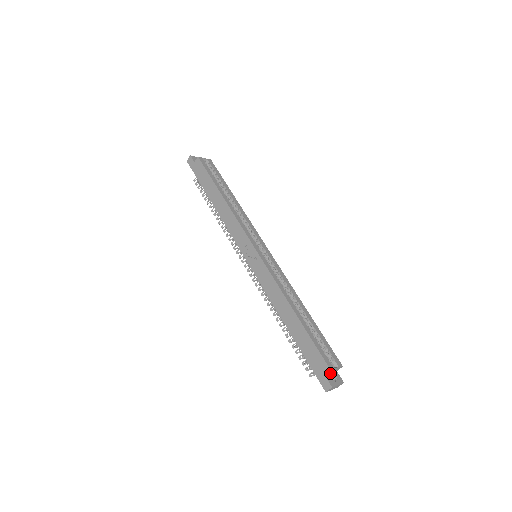
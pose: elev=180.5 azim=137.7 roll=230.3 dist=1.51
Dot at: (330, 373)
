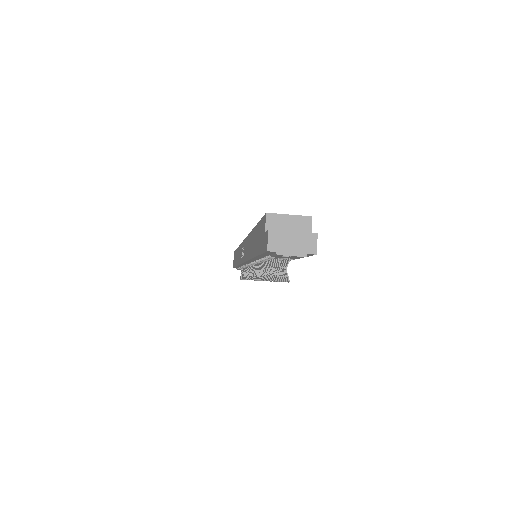
Dot at: occluded
